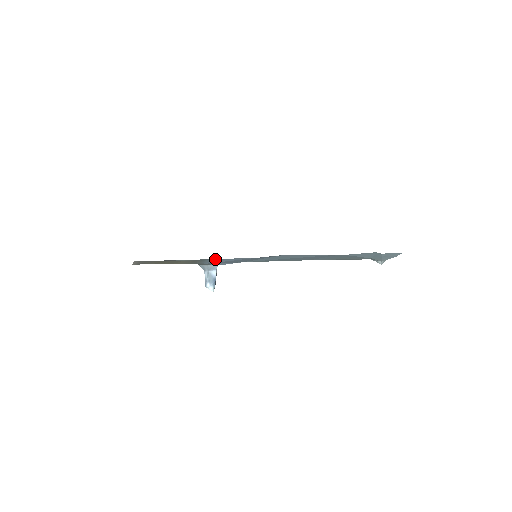
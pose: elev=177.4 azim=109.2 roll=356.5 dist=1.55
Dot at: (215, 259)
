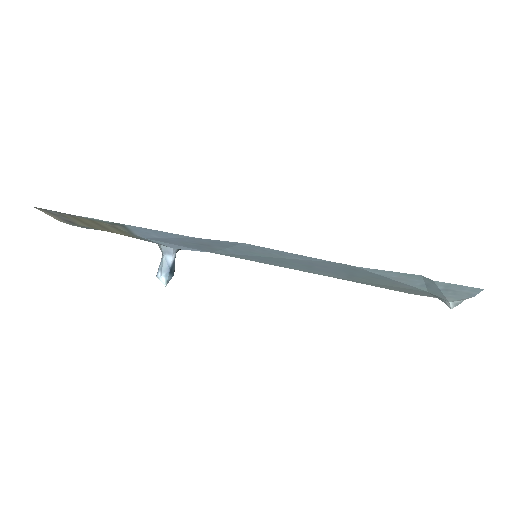
Dot at: (138, 227)
